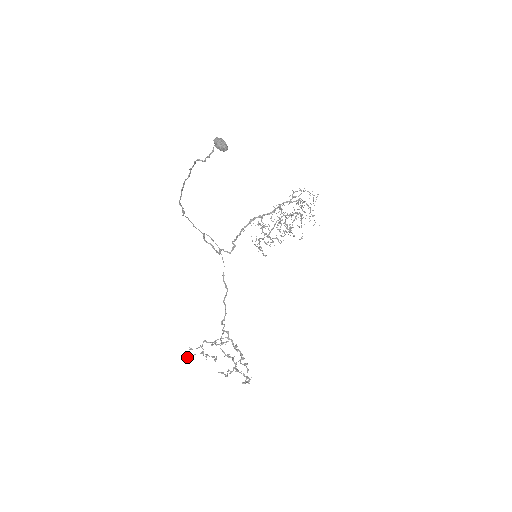
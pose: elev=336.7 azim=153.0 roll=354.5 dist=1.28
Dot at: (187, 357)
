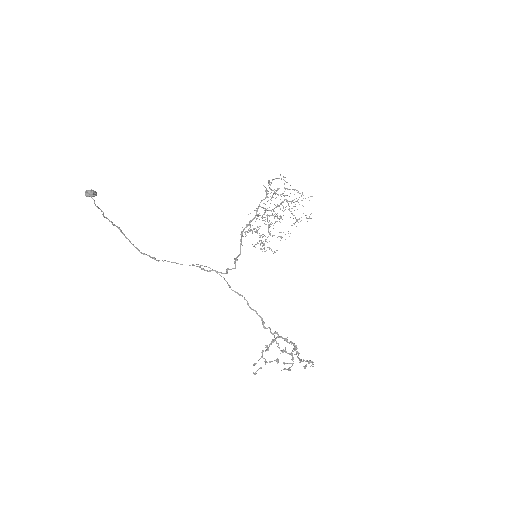
Dot at: (255, 373)
